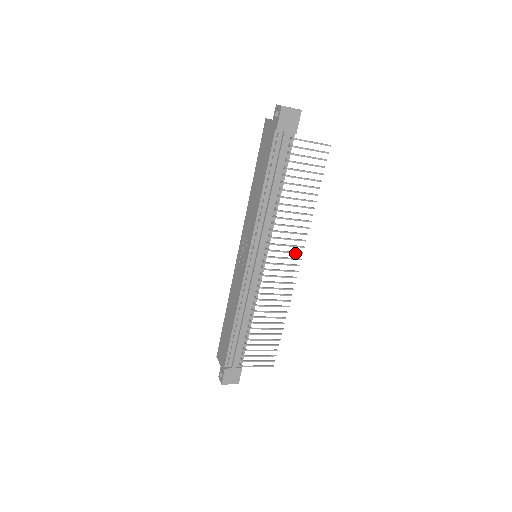
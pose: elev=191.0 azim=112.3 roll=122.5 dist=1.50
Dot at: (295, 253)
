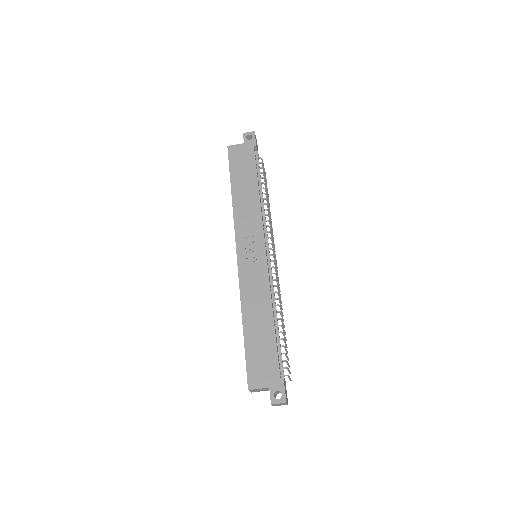
Dot at: (275, 254)
